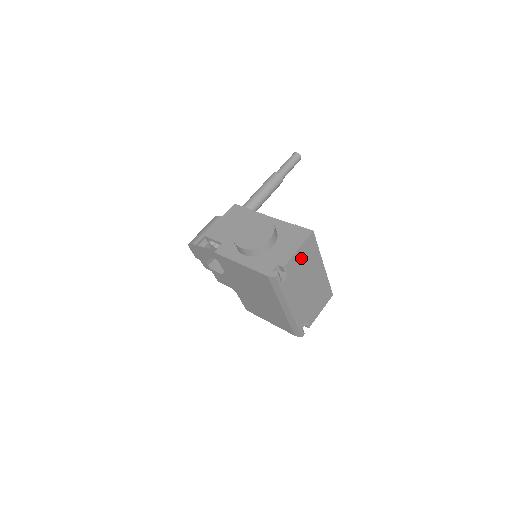
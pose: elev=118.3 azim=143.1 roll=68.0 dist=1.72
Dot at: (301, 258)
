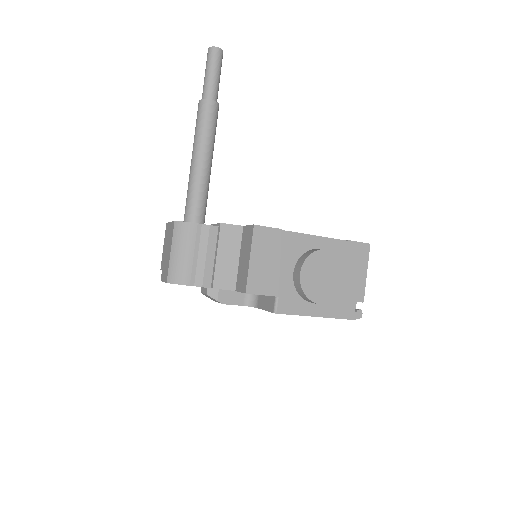
Dot at: occluded
